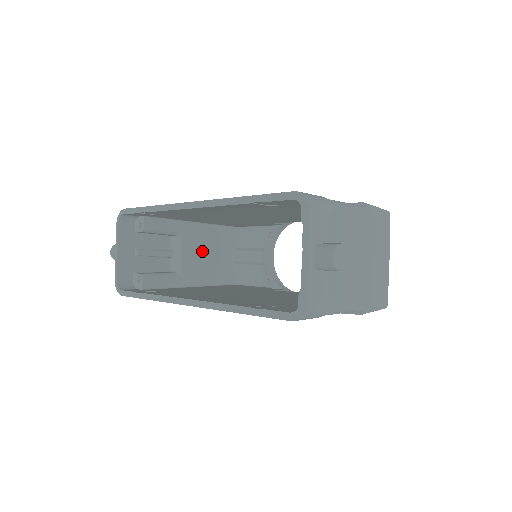
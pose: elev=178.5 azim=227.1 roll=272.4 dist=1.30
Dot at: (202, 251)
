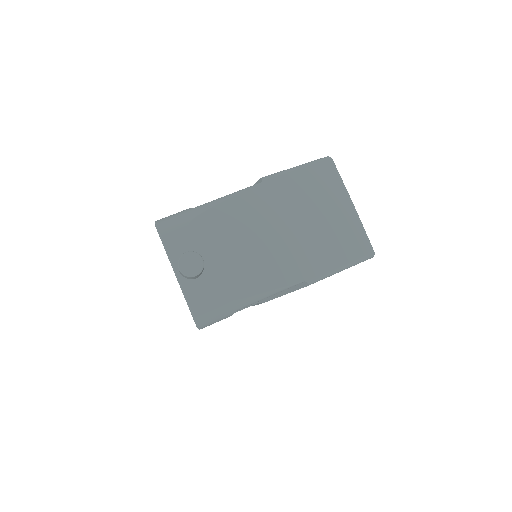
Dot at: occluded
